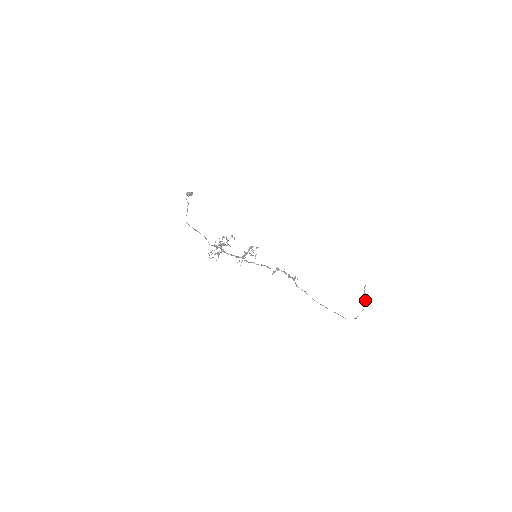
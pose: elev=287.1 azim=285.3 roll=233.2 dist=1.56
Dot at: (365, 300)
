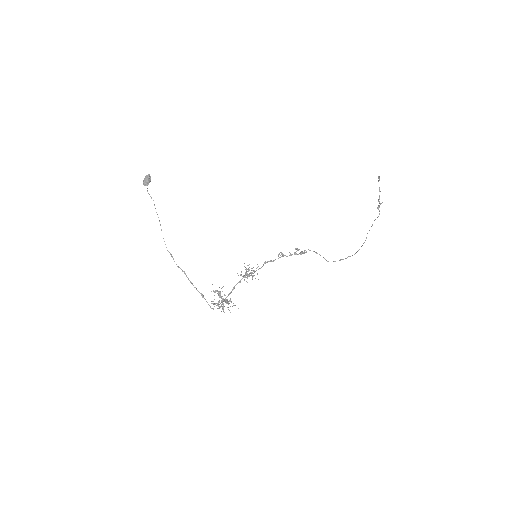
Dot at: (380, 204)
